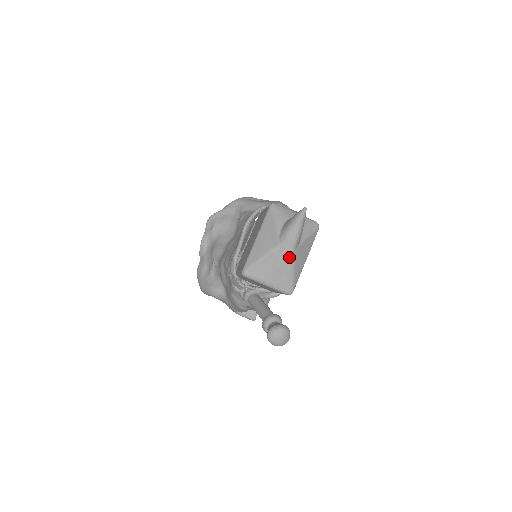
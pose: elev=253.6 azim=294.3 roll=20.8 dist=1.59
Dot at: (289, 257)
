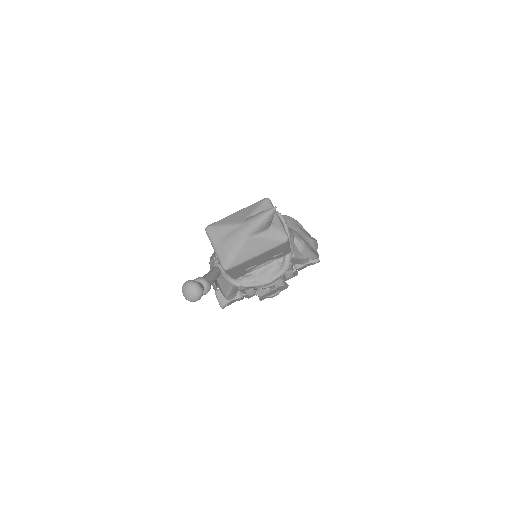
Dot at: (241, 238)
